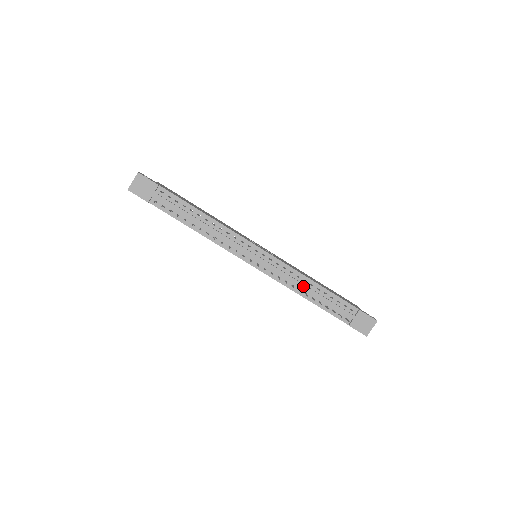
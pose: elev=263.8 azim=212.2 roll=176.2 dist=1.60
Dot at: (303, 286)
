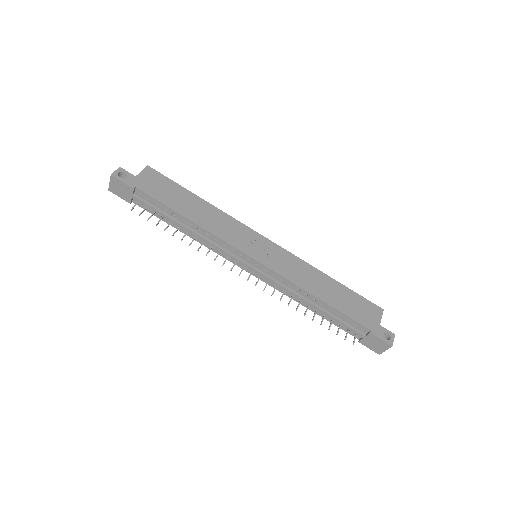
Dot at: (303, 300)
